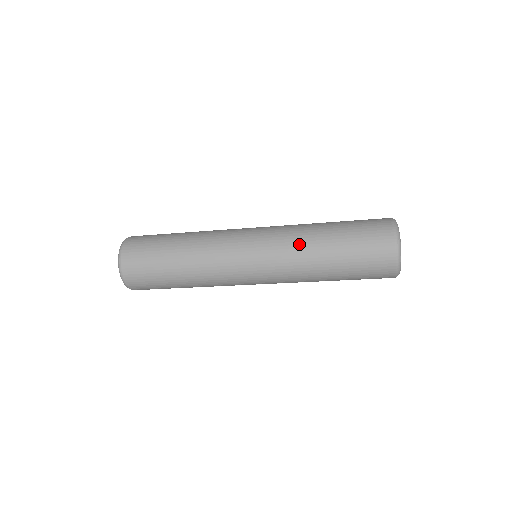
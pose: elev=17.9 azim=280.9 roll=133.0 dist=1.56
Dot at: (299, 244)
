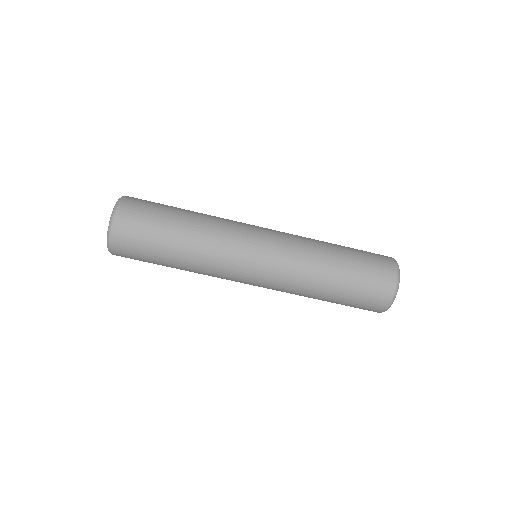
Dot at: (308, 238)
